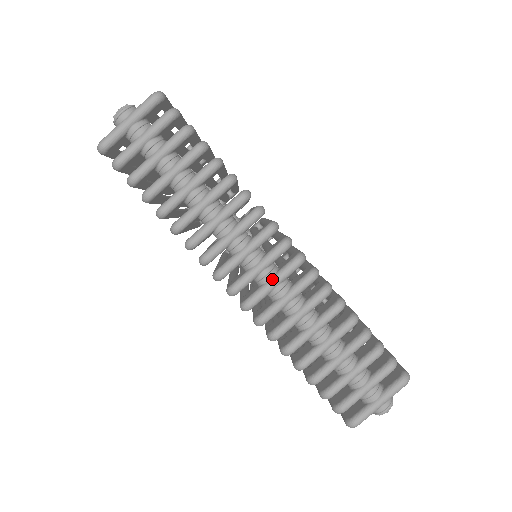
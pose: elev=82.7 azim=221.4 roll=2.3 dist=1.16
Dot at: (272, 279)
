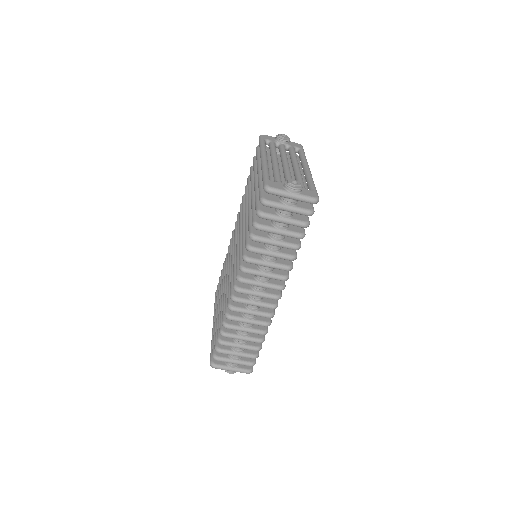
Dot at: (256, 303)
